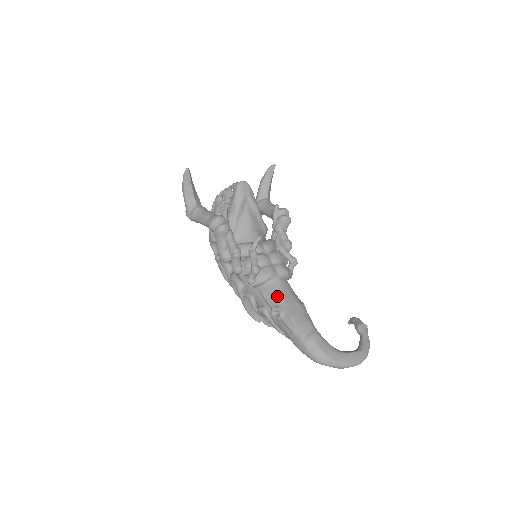
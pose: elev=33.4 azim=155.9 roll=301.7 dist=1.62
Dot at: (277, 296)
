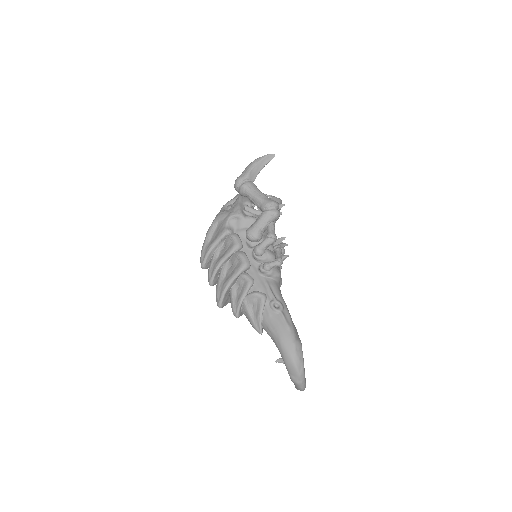
Dot at: (280, 294)
